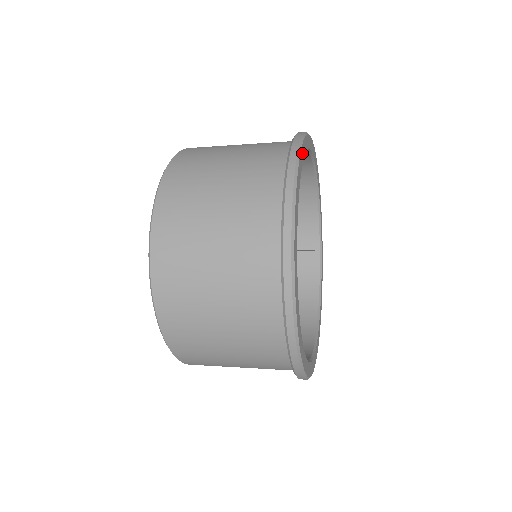
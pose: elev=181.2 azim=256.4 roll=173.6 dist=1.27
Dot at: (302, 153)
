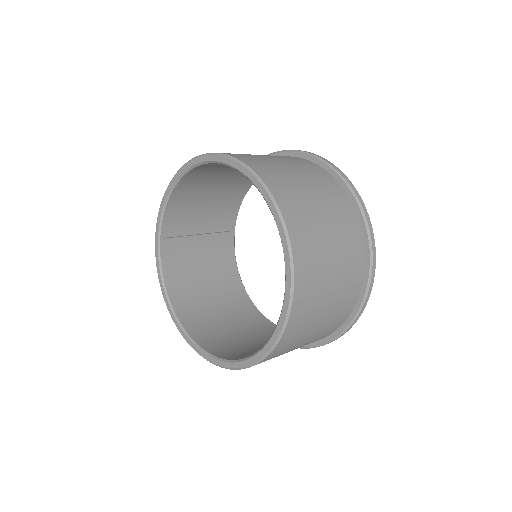
Dot at: occluded
